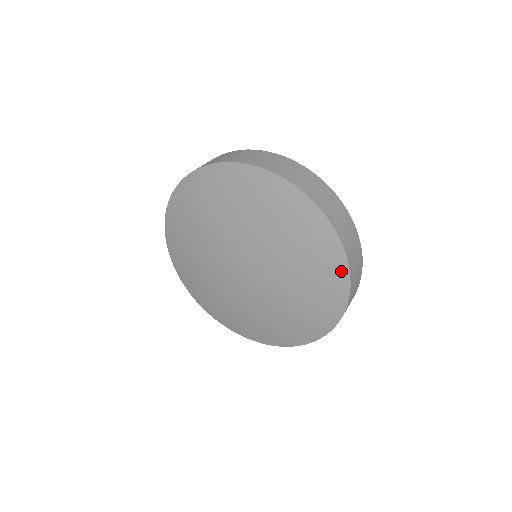
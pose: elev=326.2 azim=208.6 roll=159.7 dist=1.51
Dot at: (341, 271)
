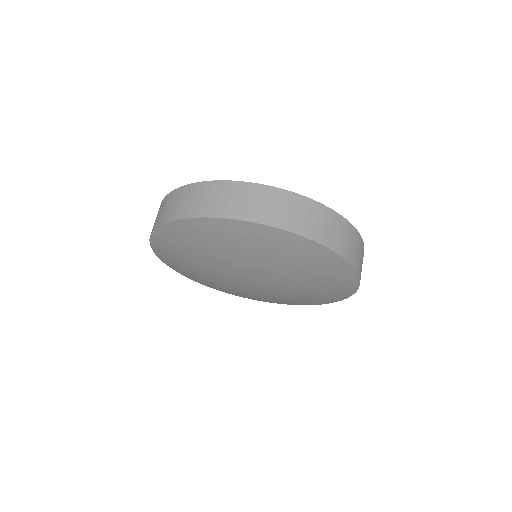
Dot at: (352, 286)
